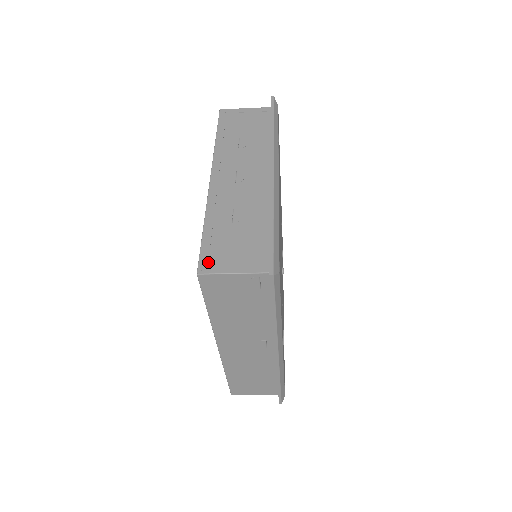
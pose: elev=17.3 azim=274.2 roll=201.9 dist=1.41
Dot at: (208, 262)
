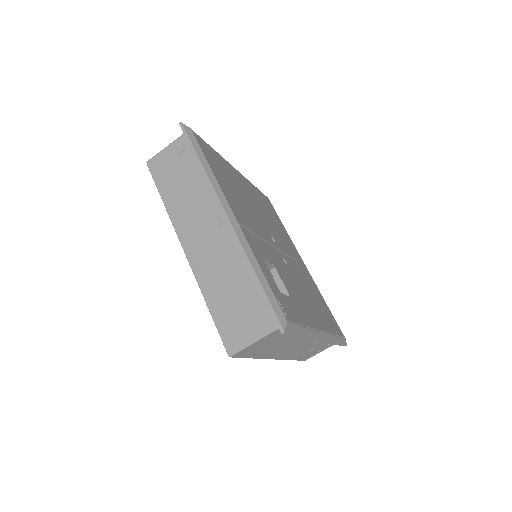
Dot at: occluded
